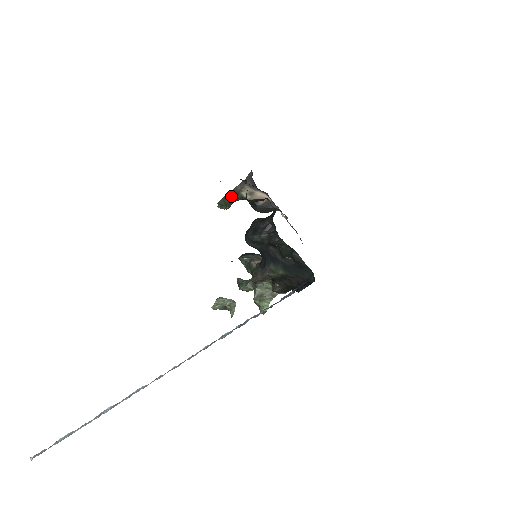
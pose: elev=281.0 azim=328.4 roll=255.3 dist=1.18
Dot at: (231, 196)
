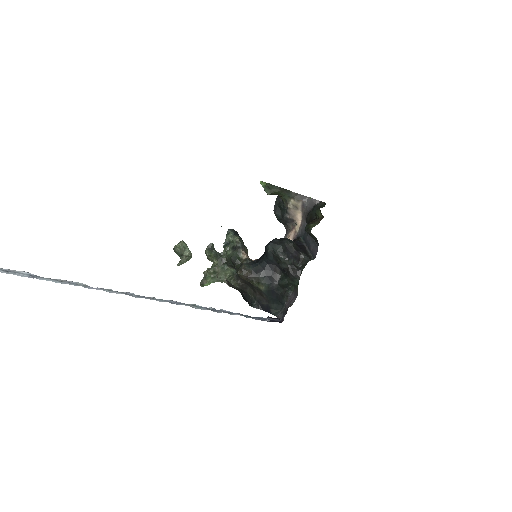
Dot at: (283, 192)
